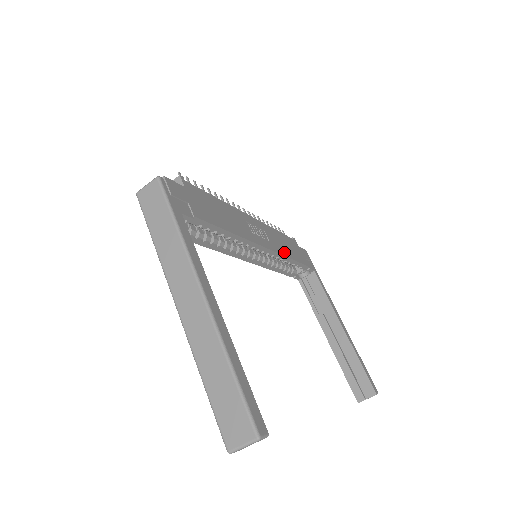
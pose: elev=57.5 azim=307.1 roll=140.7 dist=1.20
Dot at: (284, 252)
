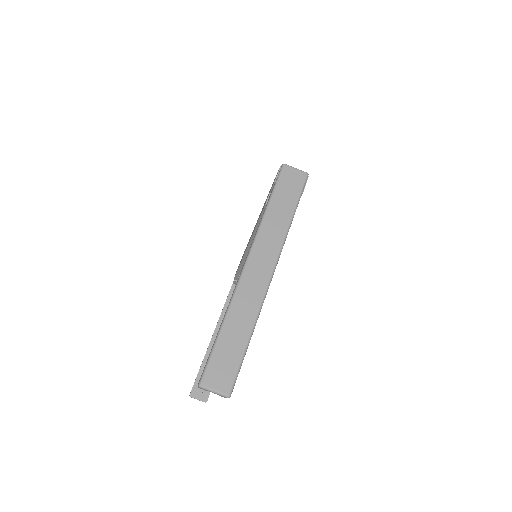
Dot at: occluded
